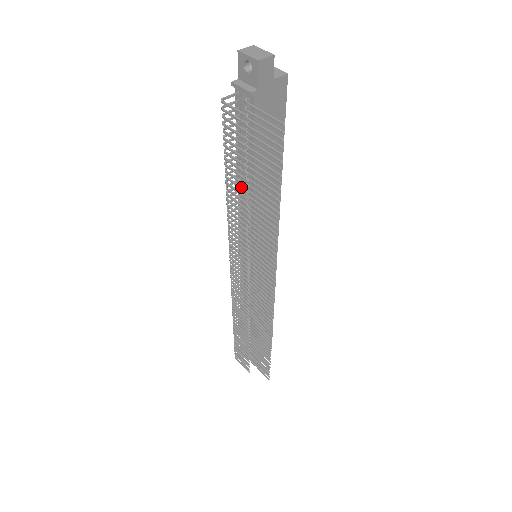
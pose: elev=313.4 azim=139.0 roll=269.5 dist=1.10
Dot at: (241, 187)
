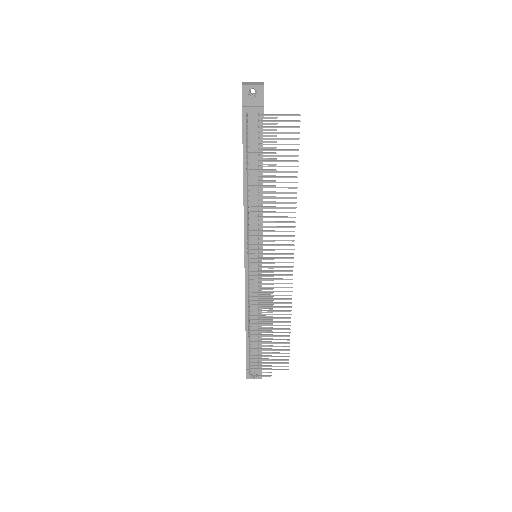
Dot at: (268, 180)
